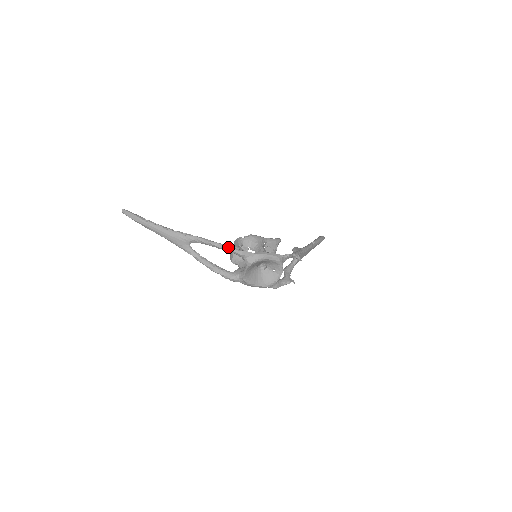
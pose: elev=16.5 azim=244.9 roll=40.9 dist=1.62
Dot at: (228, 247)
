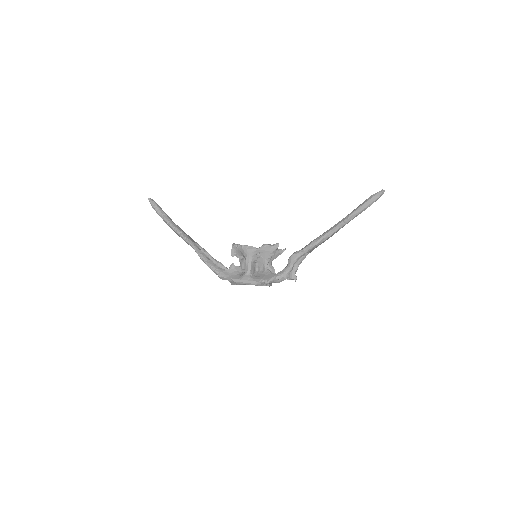
Dot at: (212, 269)
